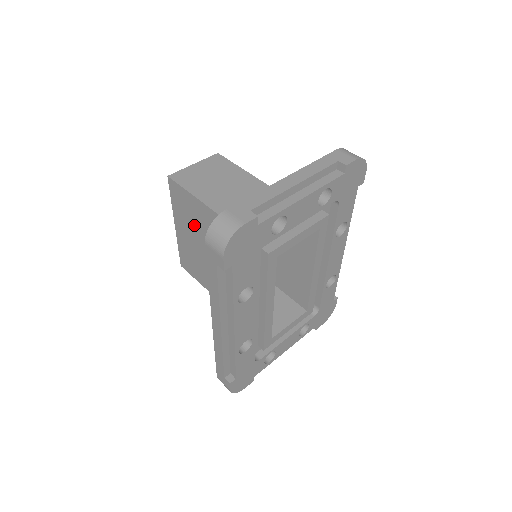
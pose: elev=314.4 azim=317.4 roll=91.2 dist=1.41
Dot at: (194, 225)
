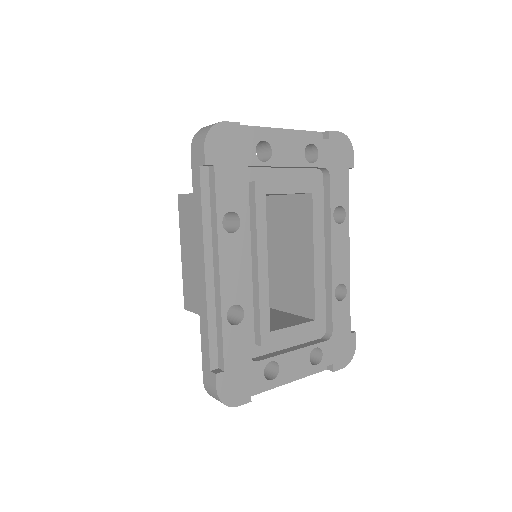
Dot at: occluded
